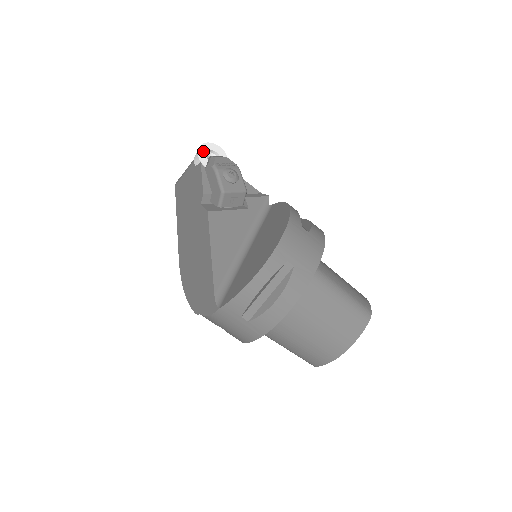
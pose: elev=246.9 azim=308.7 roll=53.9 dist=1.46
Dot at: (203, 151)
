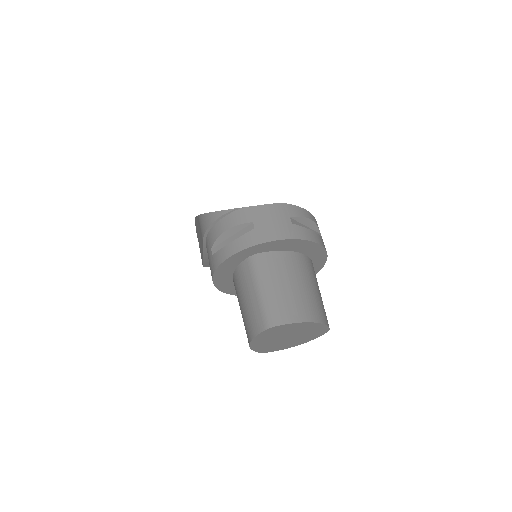
Dot at: occluded
